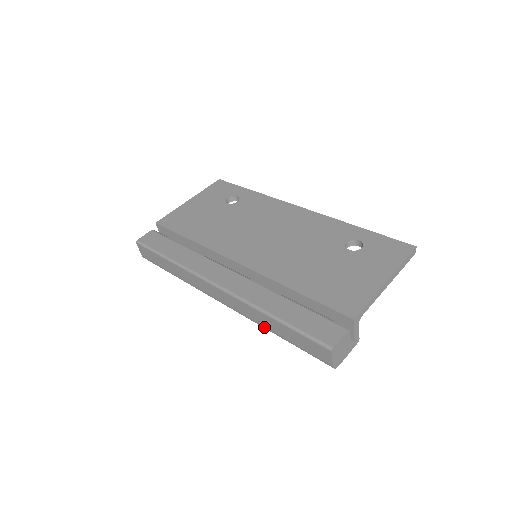
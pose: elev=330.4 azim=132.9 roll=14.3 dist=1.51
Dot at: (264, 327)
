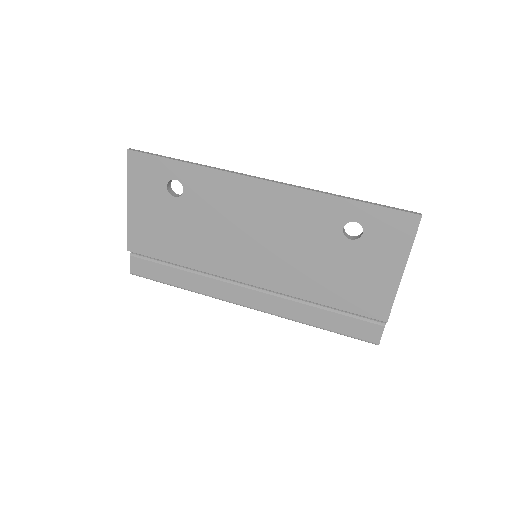
Dot at: occluded
